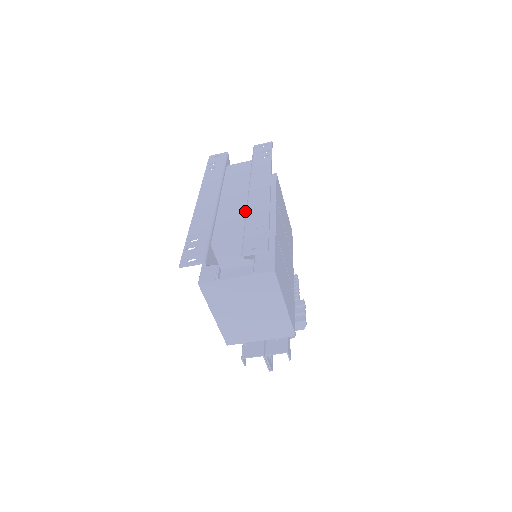
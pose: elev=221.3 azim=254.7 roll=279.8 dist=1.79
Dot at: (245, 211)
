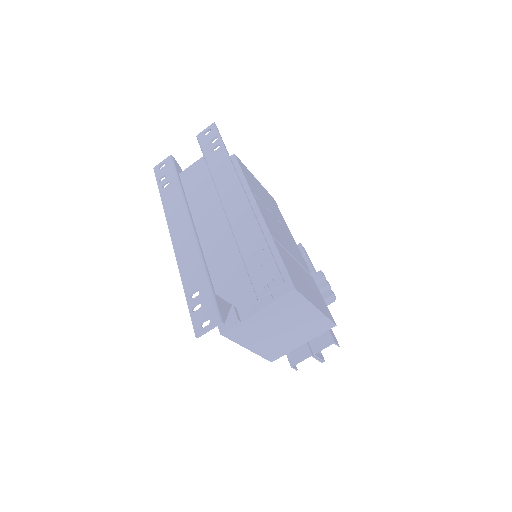
Dot at: (231, 233)
